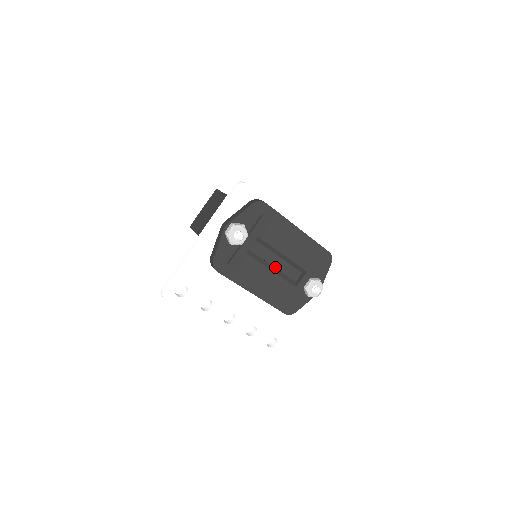
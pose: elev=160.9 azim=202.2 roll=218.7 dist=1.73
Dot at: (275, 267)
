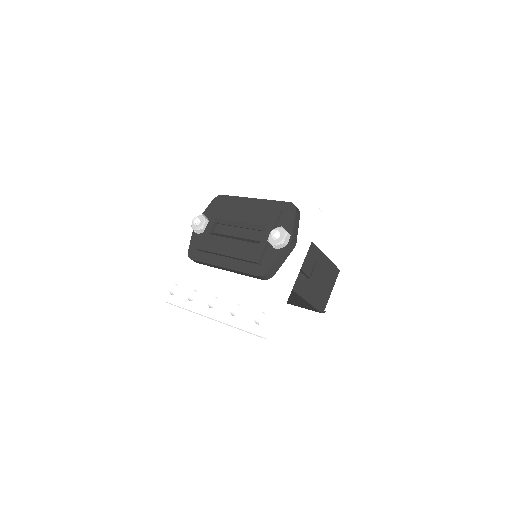
Dot at: (240, 238)
